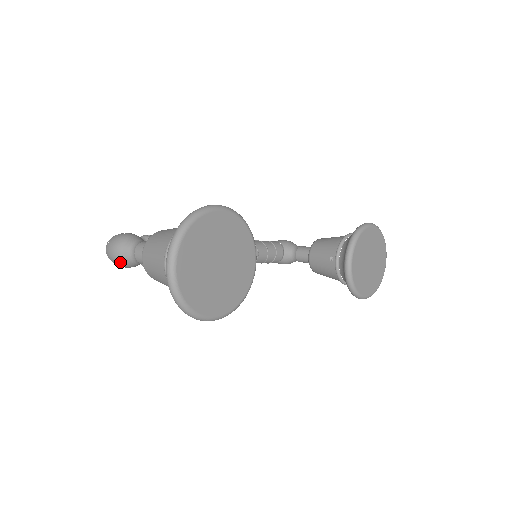
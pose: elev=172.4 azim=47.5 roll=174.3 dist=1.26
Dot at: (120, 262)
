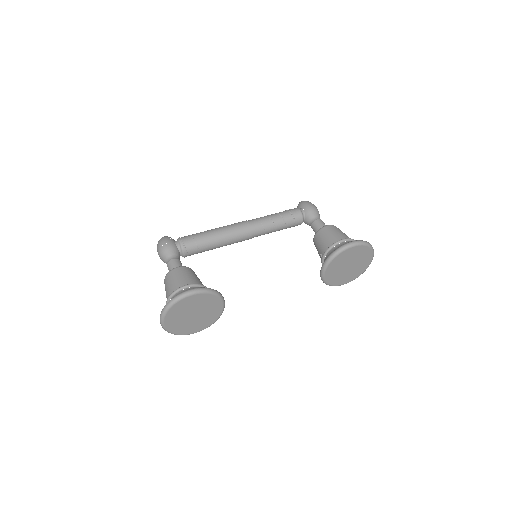
Dot at: occluded
